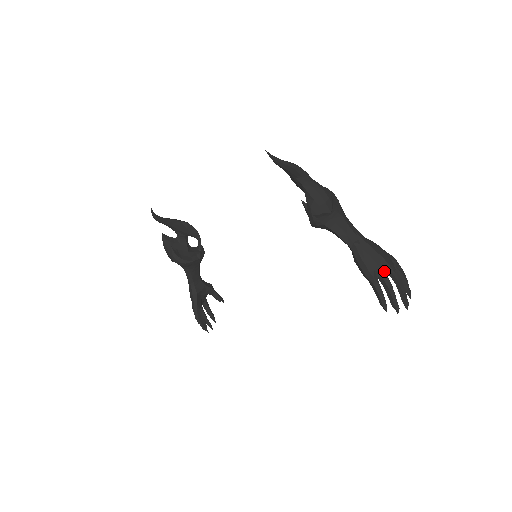
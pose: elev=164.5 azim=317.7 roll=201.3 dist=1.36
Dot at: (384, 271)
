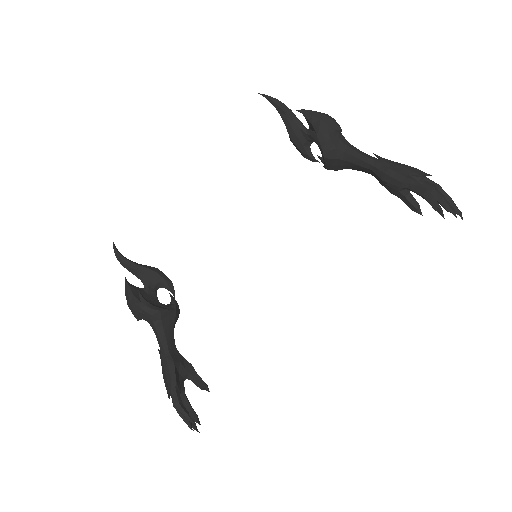
Dot at: (420, 174)
